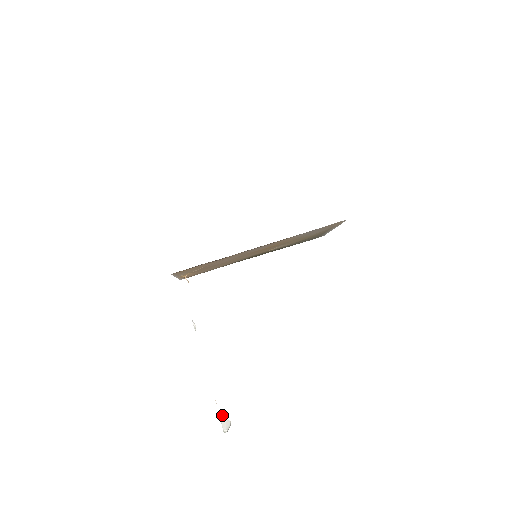
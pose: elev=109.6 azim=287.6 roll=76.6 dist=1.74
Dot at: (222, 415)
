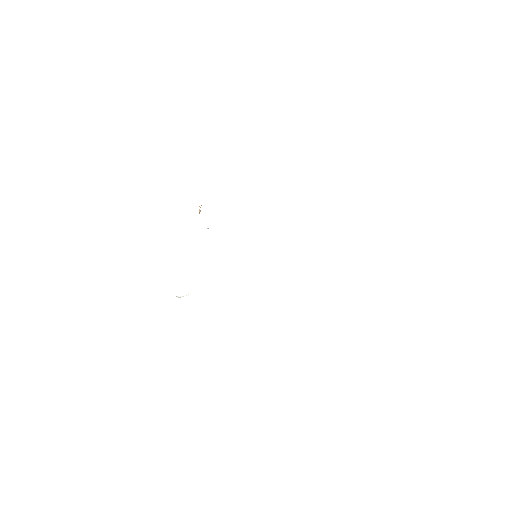
Dot at: occluded
